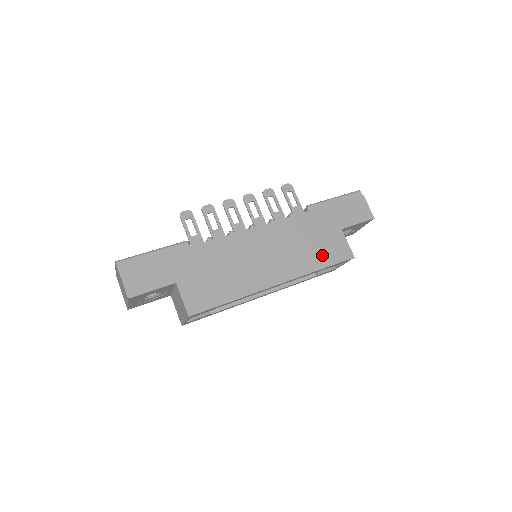
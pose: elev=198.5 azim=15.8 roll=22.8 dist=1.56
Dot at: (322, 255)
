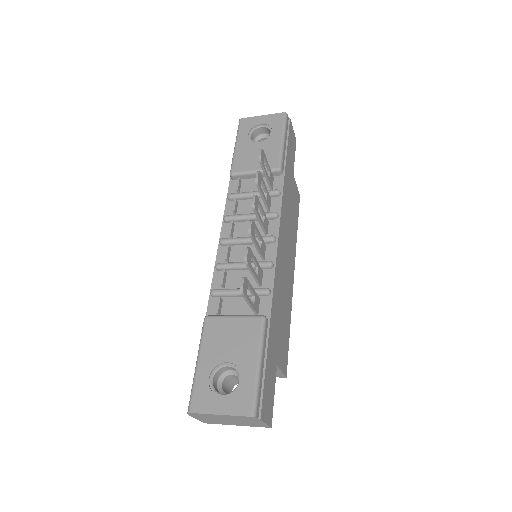
Dot at: (295, 216)
